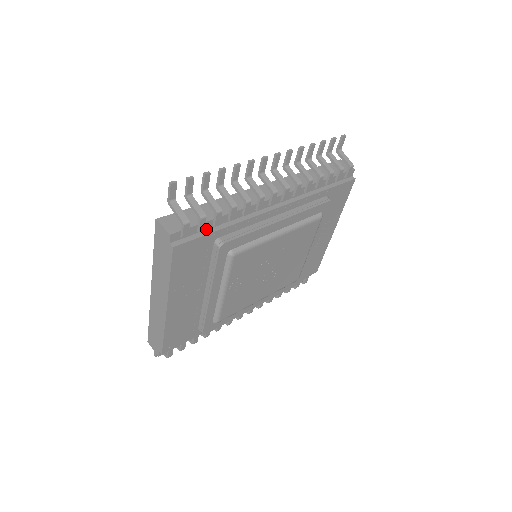
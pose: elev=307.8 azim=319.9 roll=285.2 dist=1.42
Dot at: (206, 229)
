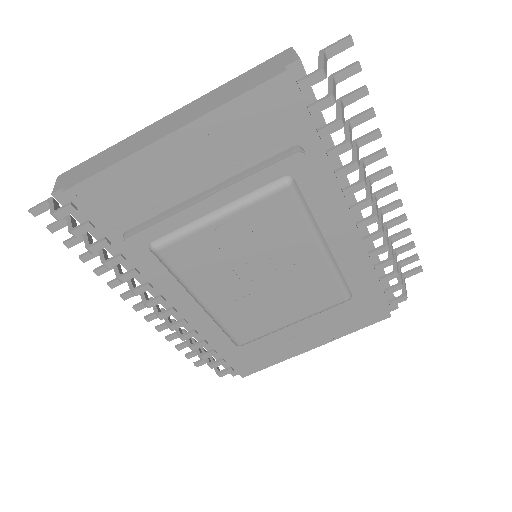
Dot at: (309, 122)
